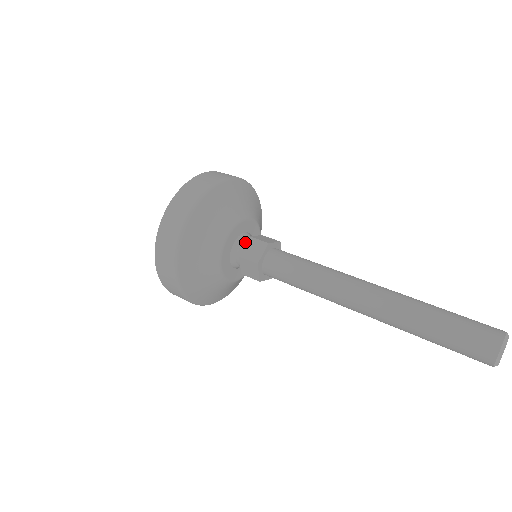
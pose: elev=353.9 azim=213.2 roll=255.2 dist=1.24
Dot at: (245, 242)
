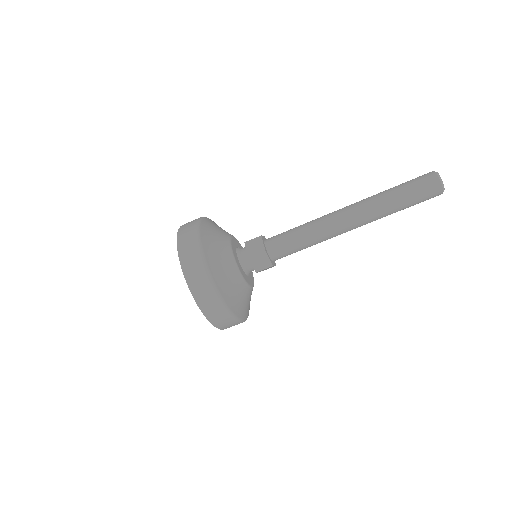
Dot at: (246, 261)
